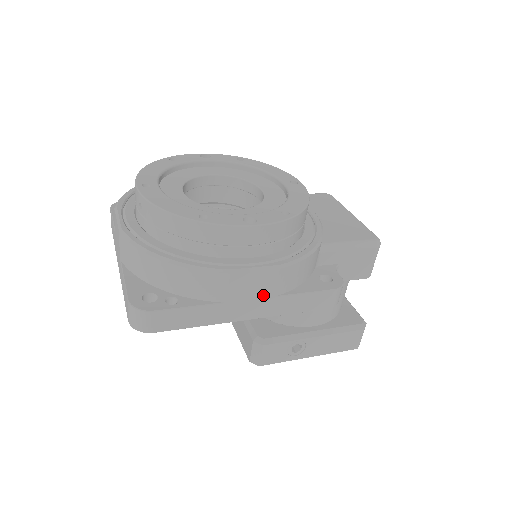
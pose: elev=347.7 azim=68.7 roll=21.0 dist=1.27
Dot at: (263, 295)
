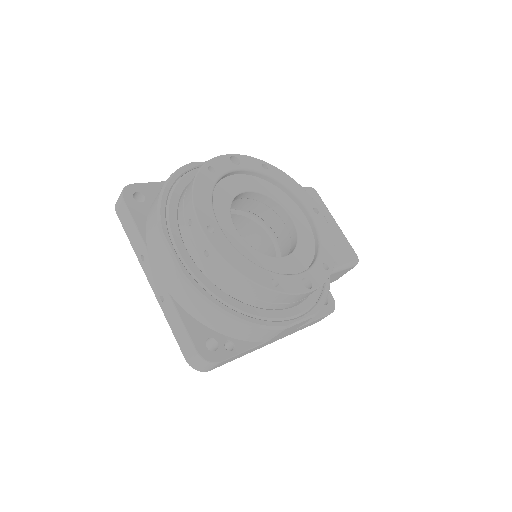
Dot at: (292, 330)
